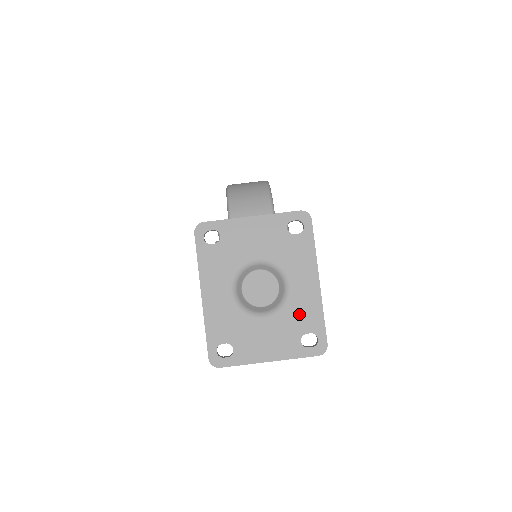
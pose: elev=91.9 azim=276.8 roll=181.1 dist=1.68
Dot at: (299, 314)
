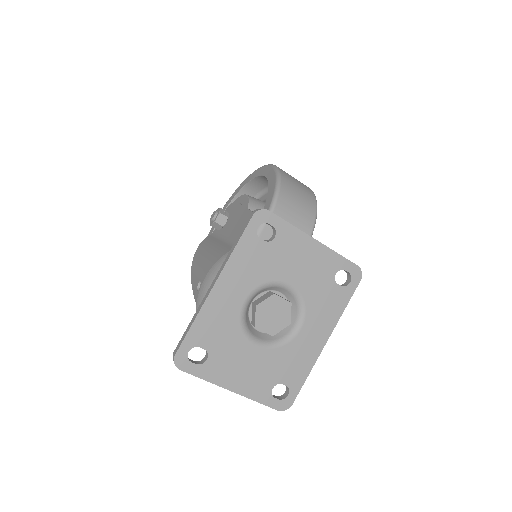
Dot at: (289, 362)
